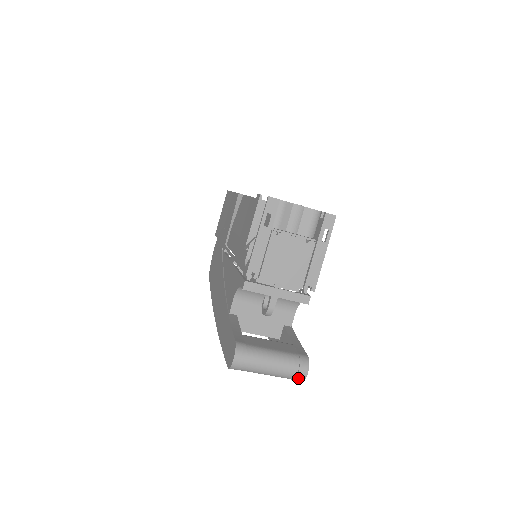
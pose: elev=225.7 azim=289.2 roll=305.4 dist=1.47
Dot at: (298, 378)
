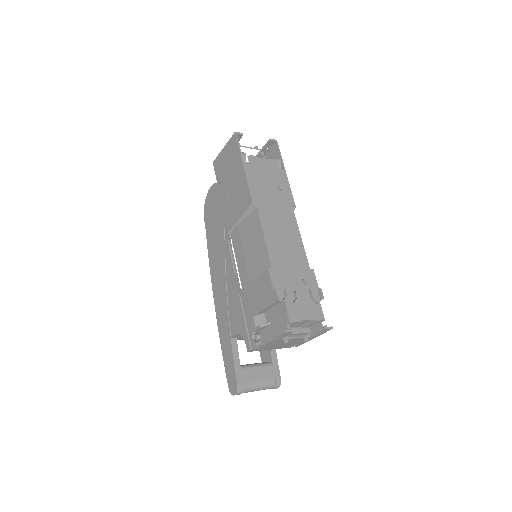
Dot at: occluded
